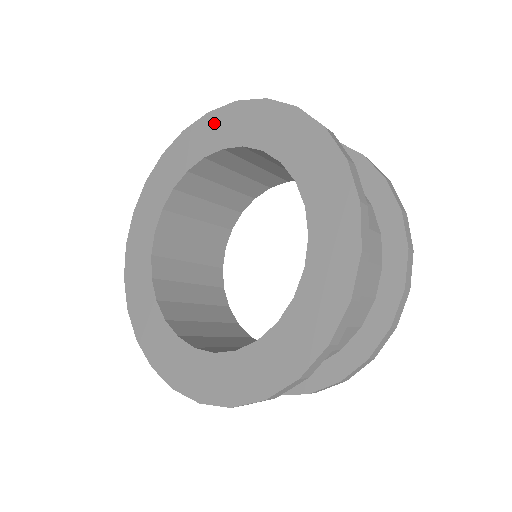
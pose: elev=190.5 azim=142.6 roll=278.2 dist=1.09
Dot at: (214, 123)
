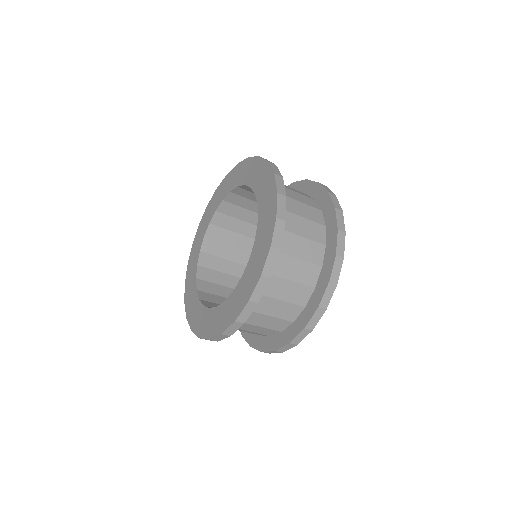
Dot at: (202, 224)
